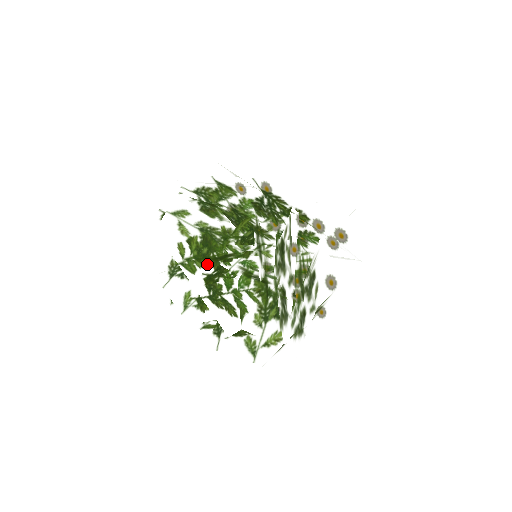
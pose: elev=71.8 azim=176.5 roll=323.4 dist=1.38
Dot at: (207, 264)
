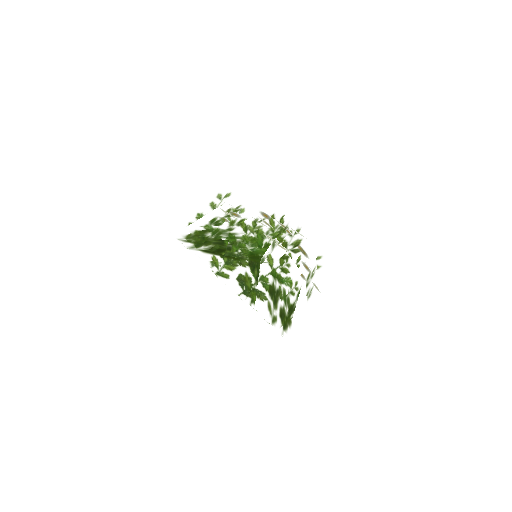
Dot at: occluded
